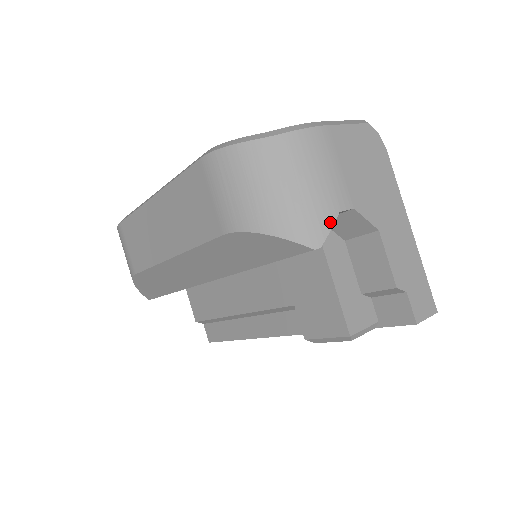
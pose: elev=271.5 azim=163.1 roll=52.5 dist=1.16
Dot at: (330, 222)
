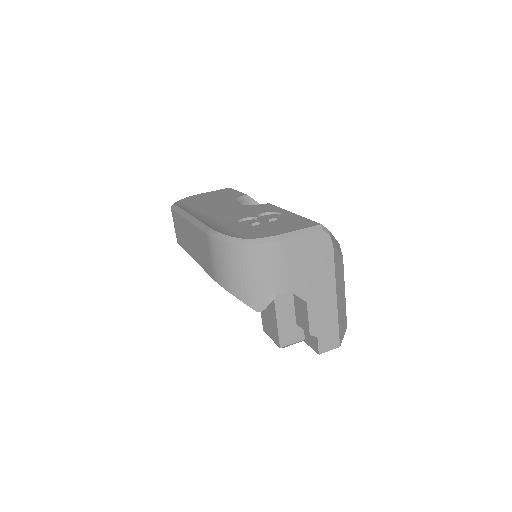
Dot at: (270, 299)
